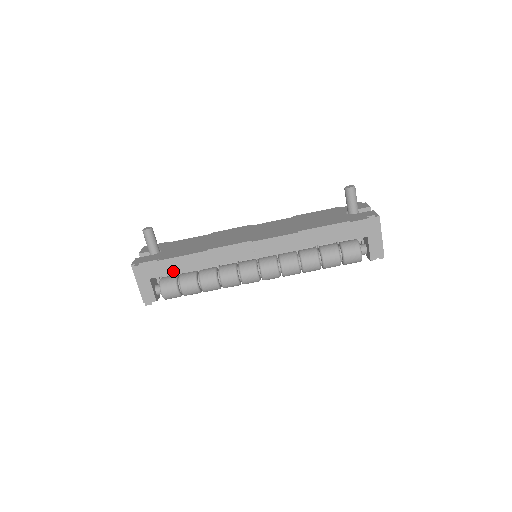
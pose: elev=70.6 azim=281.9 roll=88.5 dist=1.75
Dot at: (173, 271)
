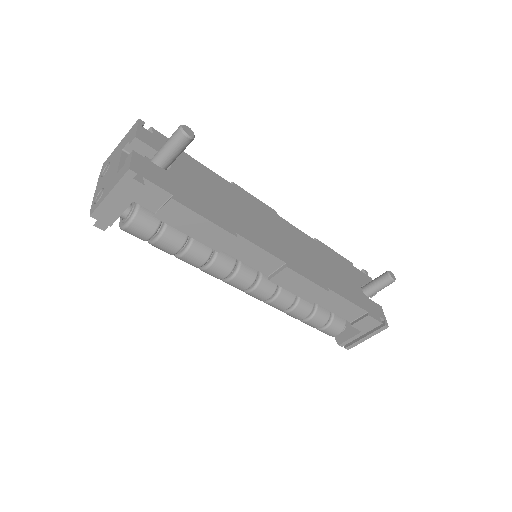
Dot at: (175, 222)
